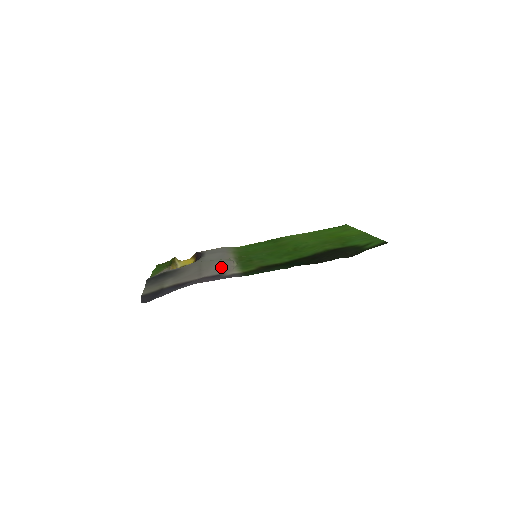
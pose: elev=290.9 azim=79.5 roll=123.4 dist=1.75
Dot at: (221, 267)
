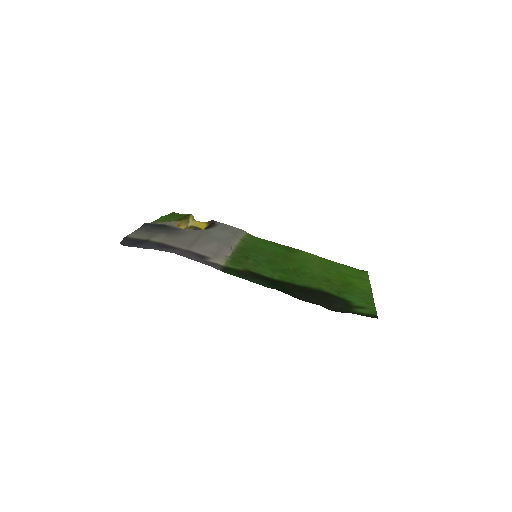
Dot at: (214, 249)
